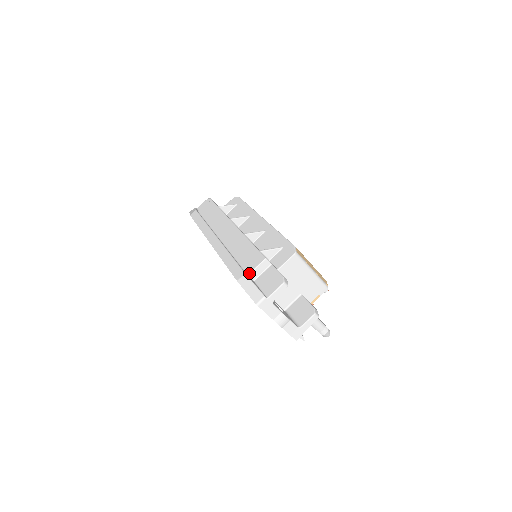
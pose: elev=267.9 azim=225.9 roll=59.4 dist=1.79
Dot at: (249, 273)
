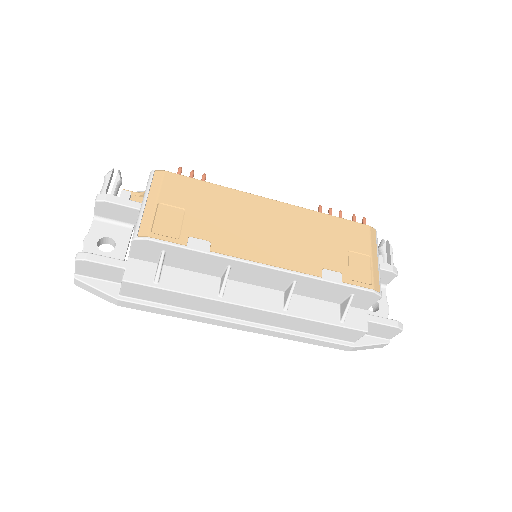
Dot at: (355, 342)
